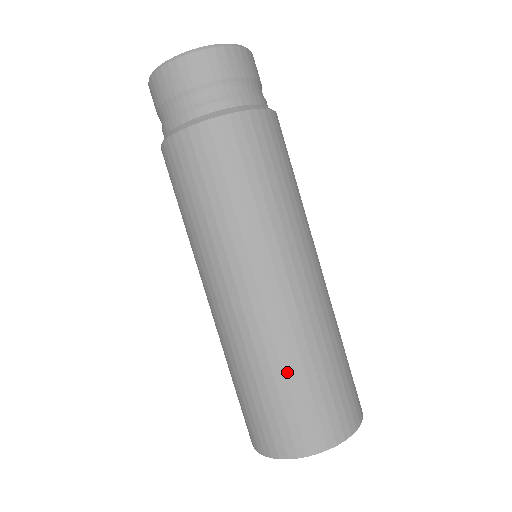
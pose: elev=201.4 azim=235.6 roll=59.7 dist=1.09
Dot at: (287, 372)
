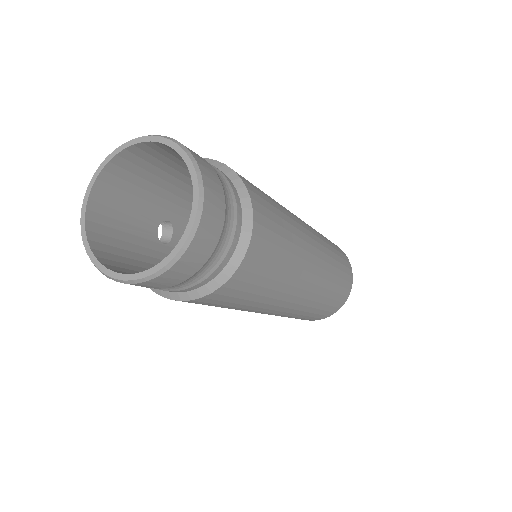
Dot at: (306, 315)
